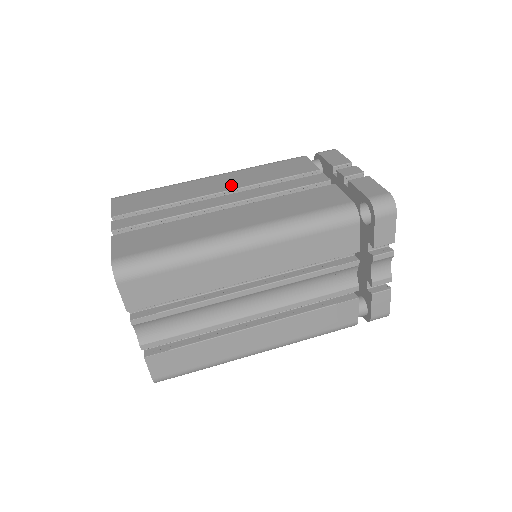
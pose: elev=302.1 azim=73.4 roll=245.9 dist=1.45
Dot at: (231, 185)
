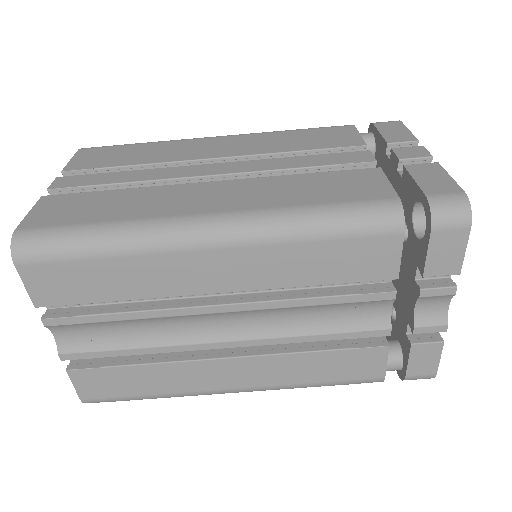
Dot at: (233, 151)
